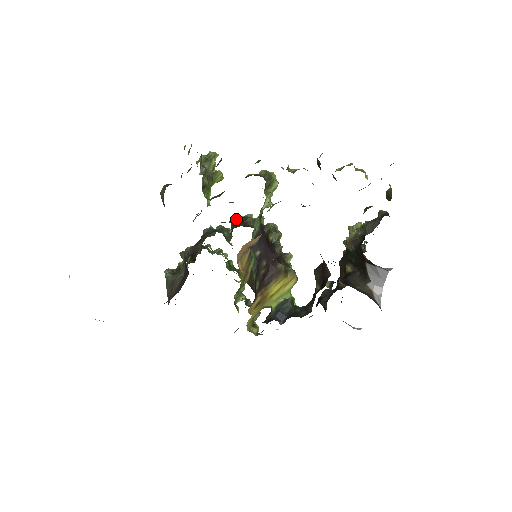
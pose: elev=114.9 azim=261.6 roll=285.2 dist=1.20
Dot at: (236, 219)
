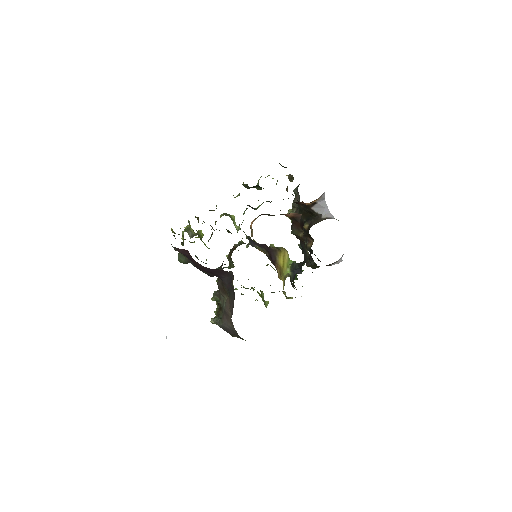
Dot at: (227, 255)
